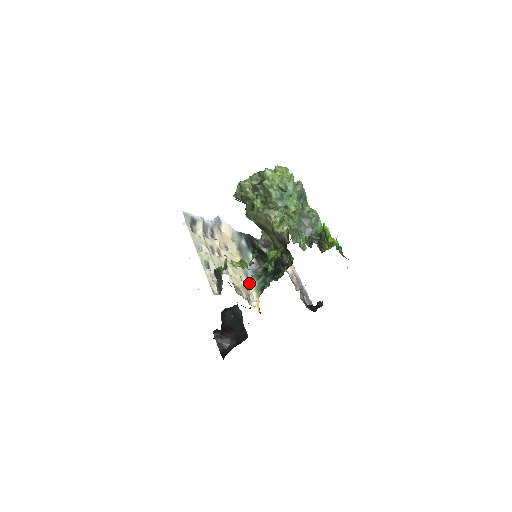
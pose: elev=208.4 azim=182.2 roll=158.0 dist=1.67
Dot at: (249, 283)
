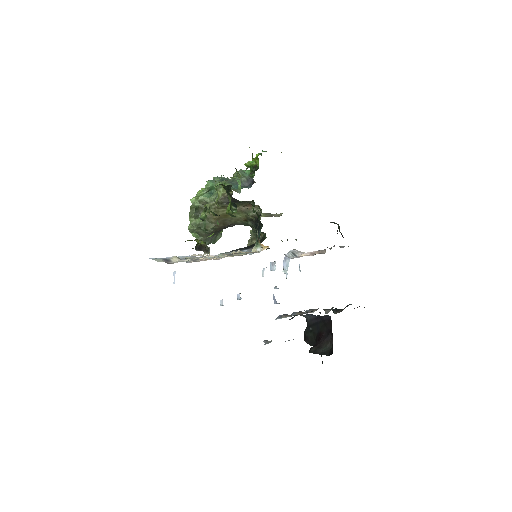
Dot at: occluded
